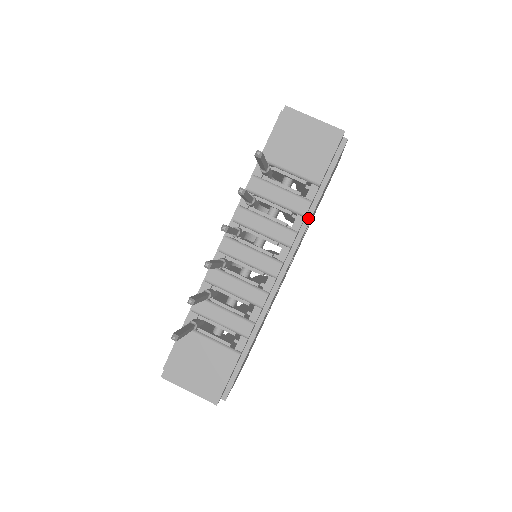
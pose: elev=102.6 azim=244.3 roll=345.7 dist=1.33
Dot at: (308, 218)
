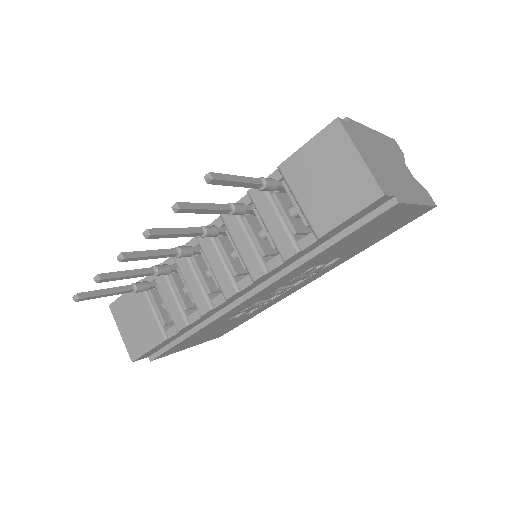
Dot at: (300, 262)
